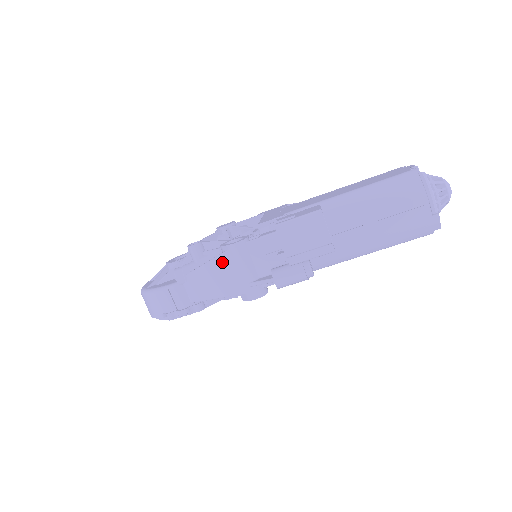
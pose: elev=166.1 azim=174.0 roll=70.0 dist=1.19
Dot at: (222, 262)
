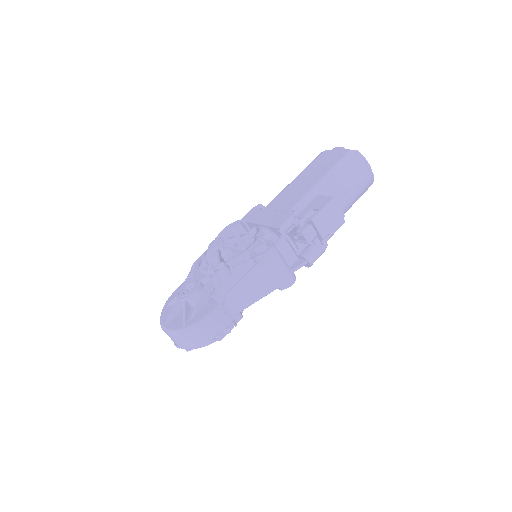
Dot at: (261, 268)
